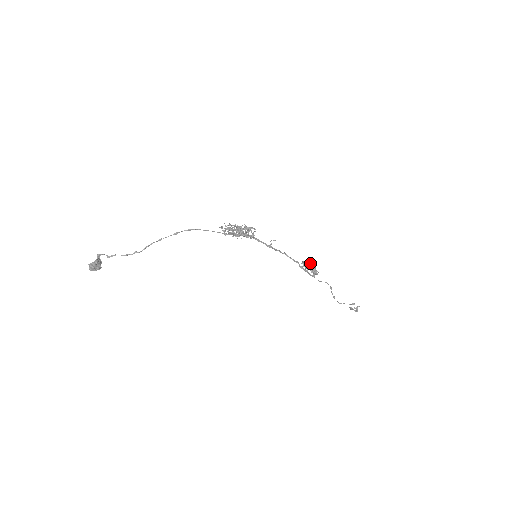
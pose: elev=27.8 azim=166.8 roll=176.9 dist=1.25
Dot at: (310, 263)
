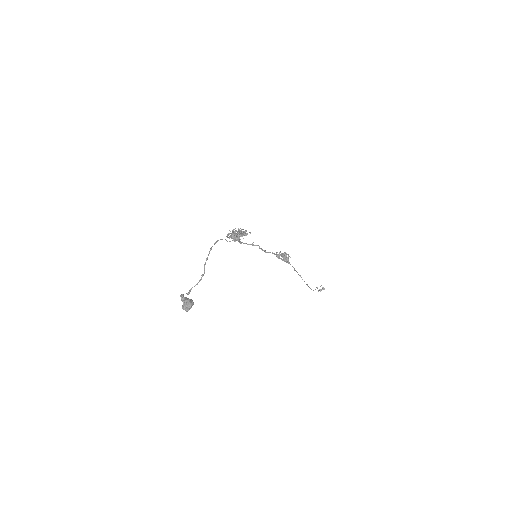
Dot at: (280, 252)
